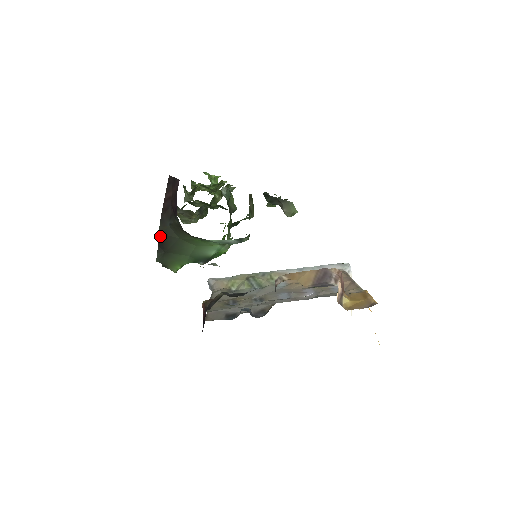
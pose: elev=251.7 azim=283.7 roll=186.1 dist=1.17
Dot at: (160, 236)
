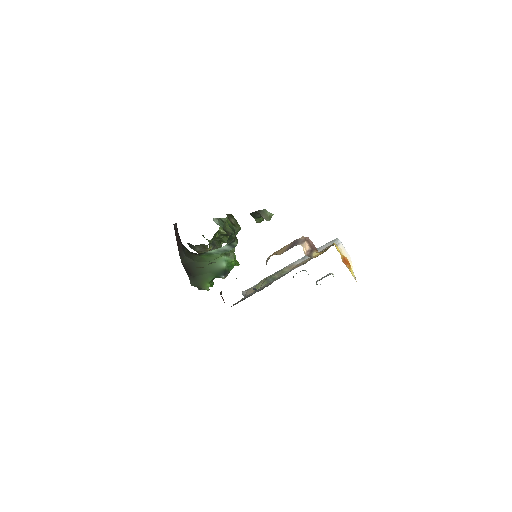
Dot at: (184, 266)
